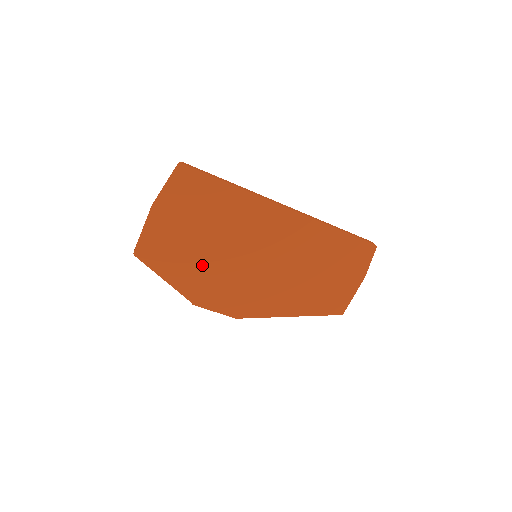
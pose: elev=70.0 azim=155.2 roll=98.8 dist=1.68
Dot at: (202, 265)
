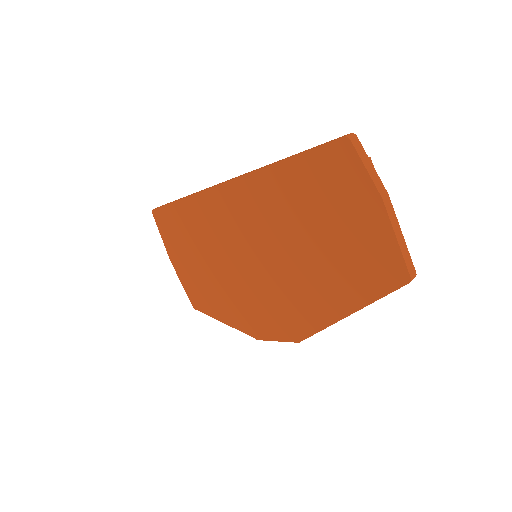
Dot at: (230, 293)
